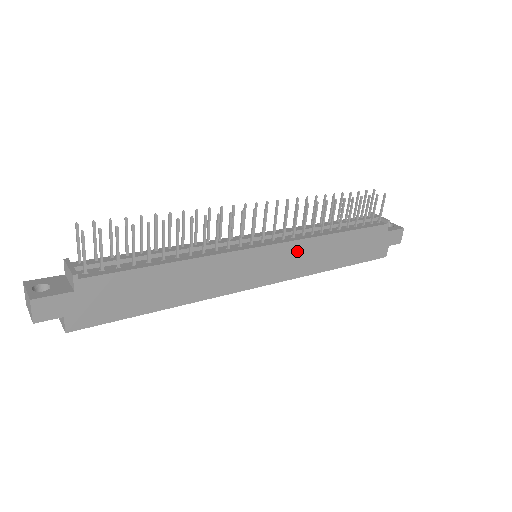
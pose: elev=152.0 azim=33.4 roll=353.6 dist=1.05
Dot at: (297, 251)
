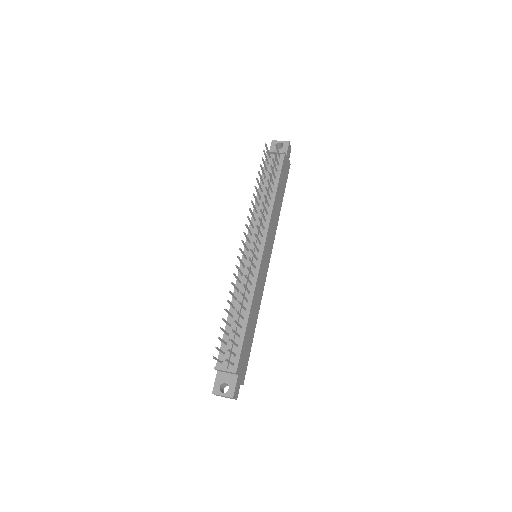
Dot at: (270, 232)
